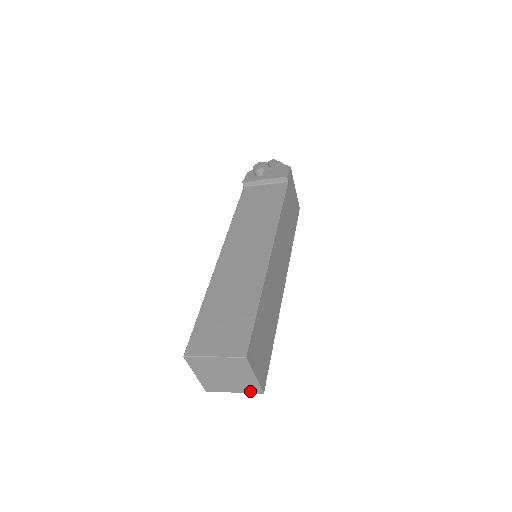
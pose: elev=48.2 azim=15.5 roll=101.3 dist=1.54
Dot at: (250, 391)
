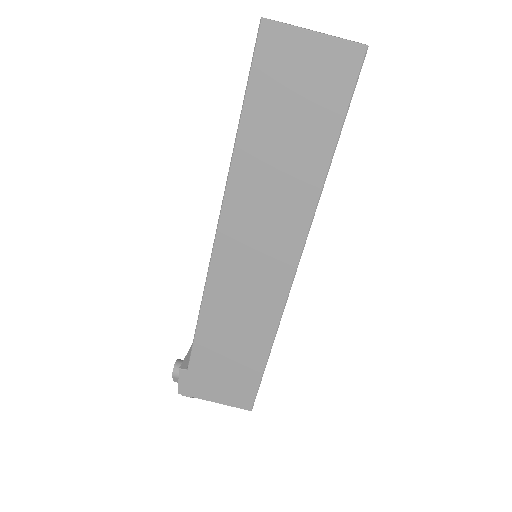
Dot at: occluded
